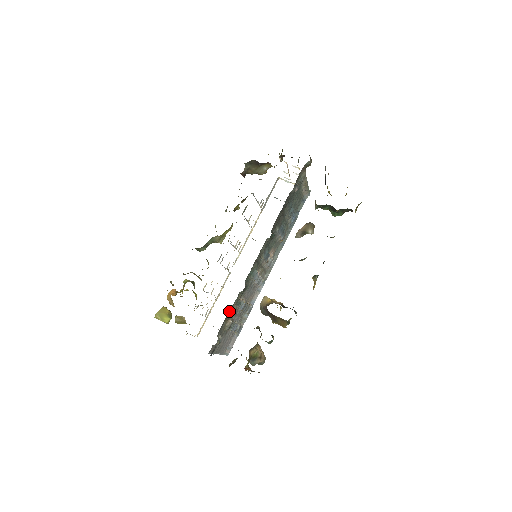
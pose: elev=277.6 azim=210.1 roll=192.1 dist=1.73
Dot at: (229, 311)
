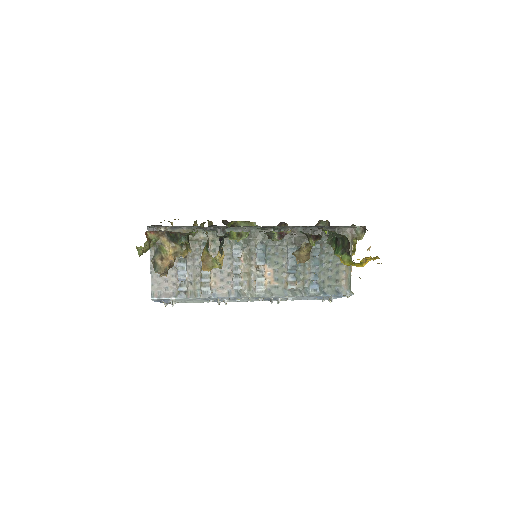
Dot at: (194, 228)
